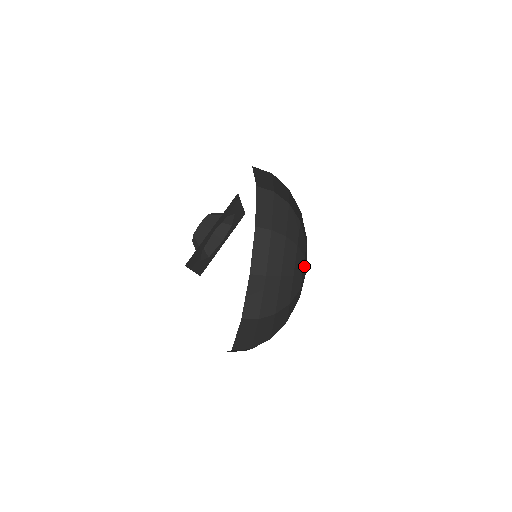
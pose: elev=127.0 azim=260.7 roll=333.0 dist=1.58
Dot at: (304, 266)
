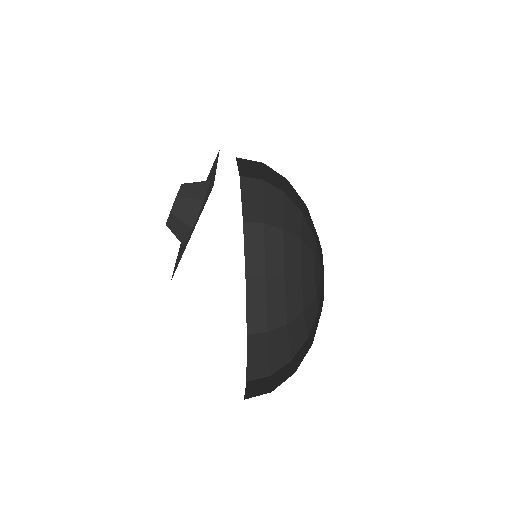
Dot at: (317, 255)
